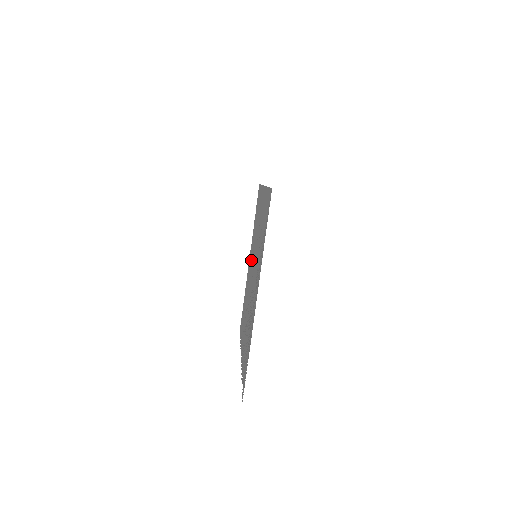
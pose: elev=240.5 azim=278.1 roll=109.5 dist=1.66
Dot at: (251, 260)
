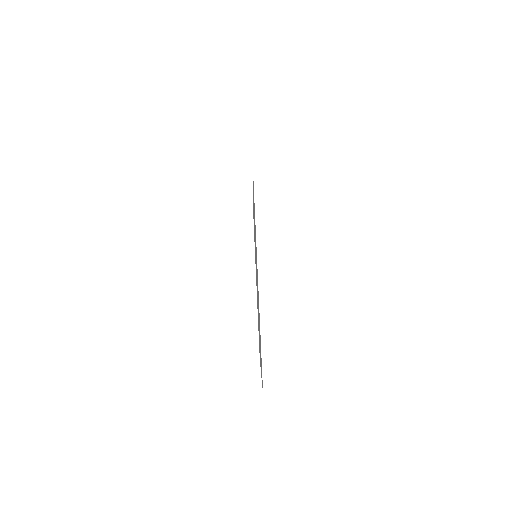
Dot at: occluded
